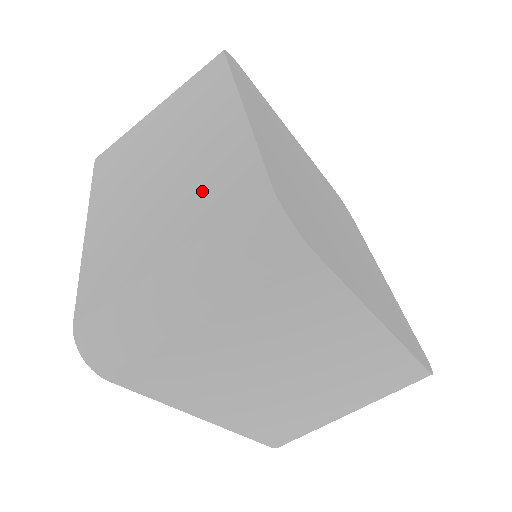
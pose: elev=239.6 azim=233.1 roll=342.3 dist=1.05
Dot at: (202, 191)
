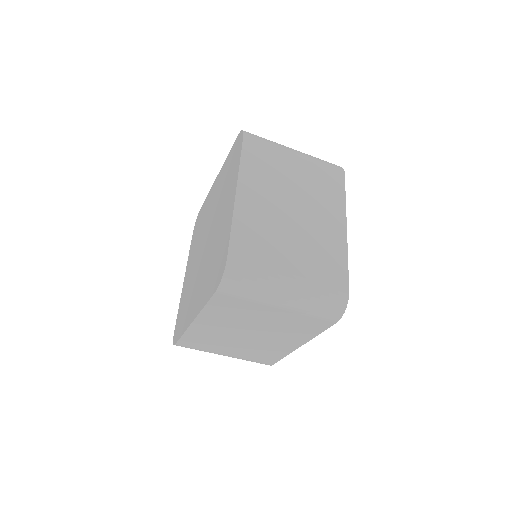
Dot at: (318, 257)
